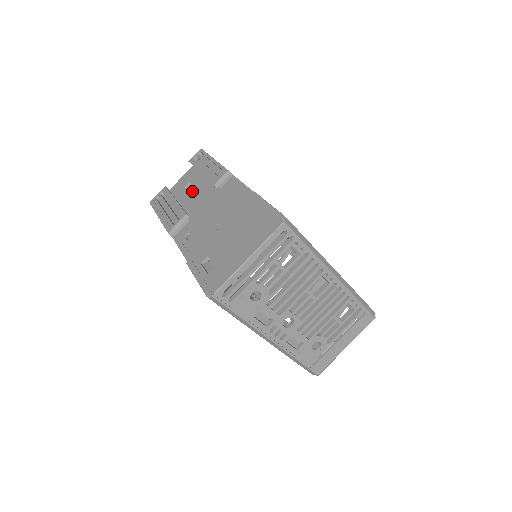
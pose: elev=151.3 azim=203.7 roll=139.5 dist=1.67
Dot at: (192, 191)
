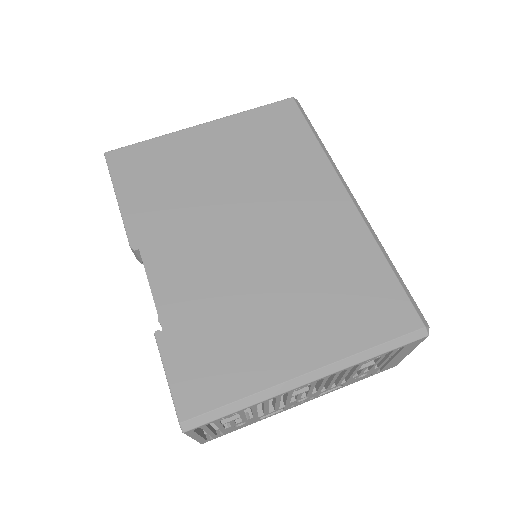
Dot at: occluded
